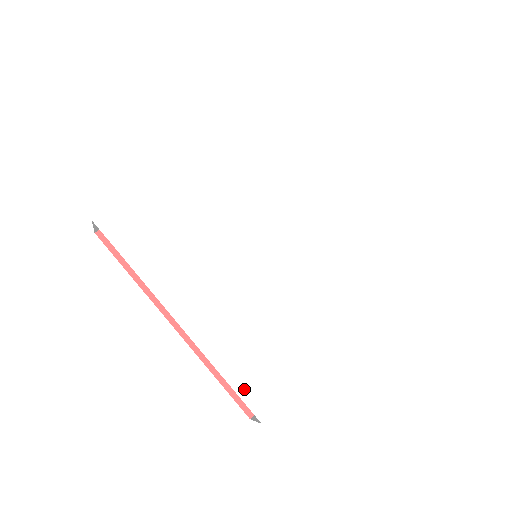
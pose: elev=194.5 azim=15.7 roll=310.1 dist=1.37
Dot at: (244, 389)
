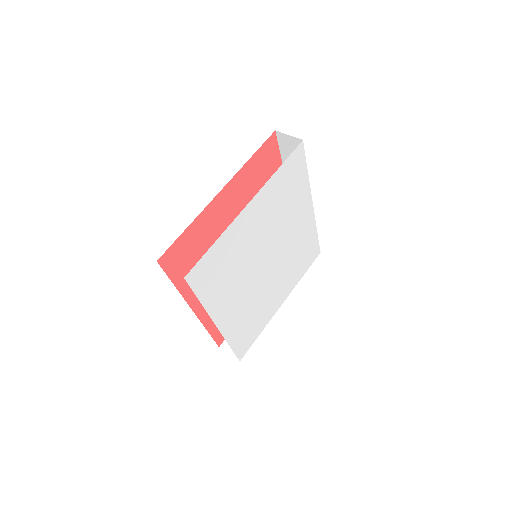
Dot at: (238, 348)
